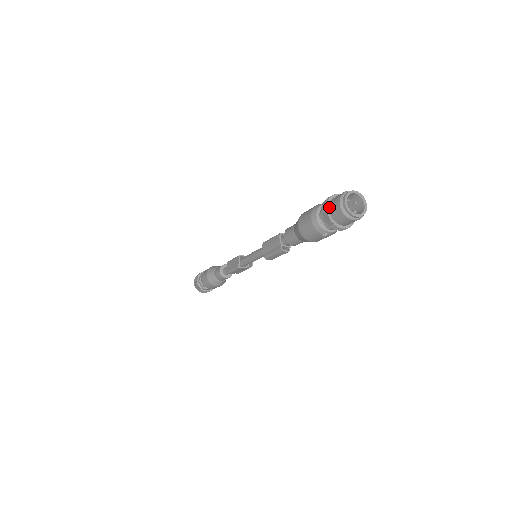
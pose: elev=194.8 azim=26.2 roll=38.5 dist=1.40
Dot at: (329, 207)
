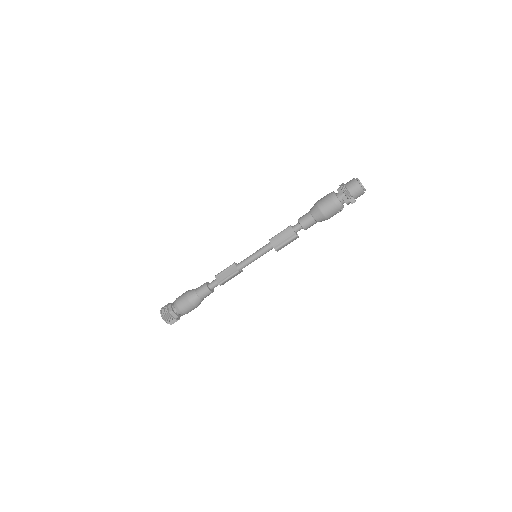
Dot at: (348, 189)
